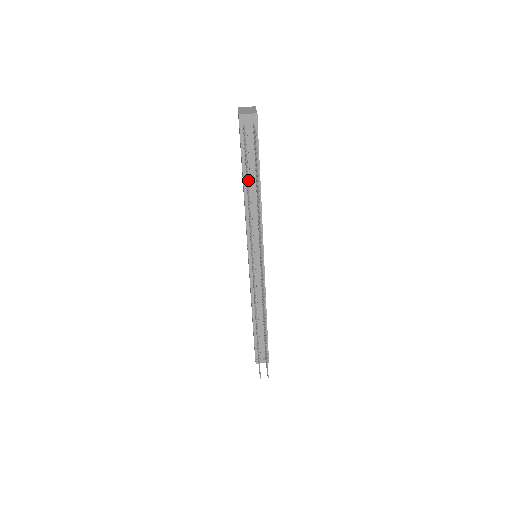
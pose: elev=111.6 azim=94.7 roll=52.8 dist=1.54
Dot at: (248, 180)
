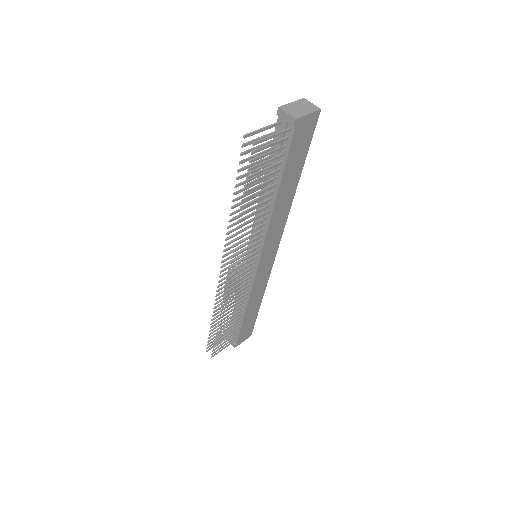
Dot at: (242, 182)
